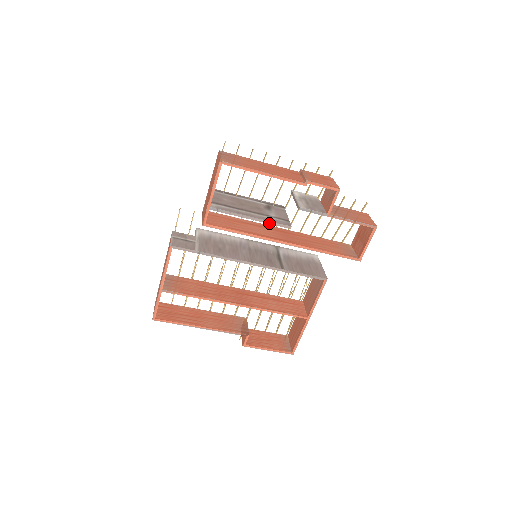
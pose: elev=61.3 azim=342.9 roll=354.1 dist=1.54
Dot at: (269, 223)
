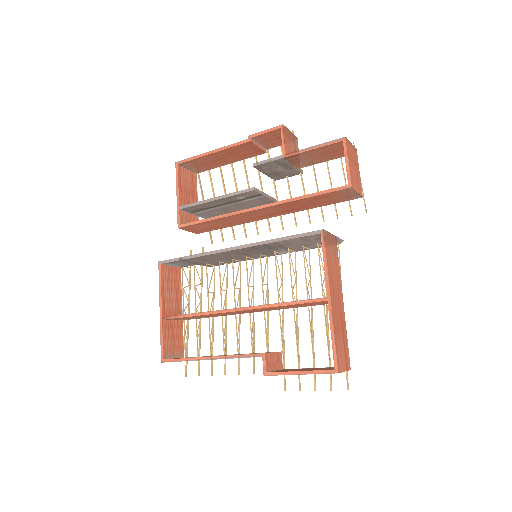
Dot at: (232, 195)
